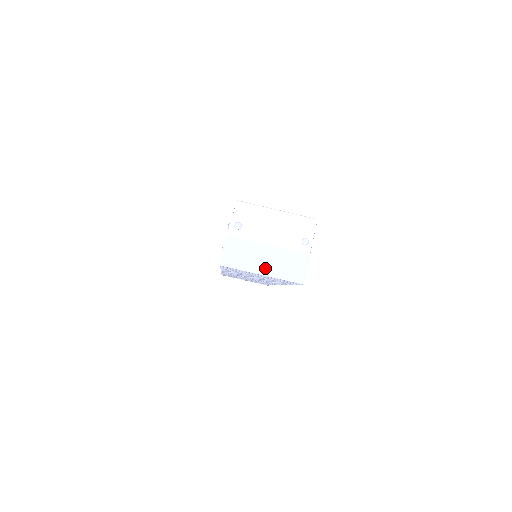
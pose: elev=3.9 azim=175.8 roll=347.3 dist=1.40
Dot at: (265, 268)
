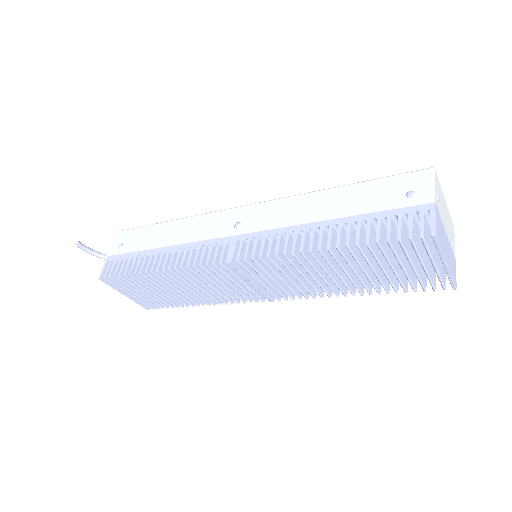
Dot at: (447, 257)
